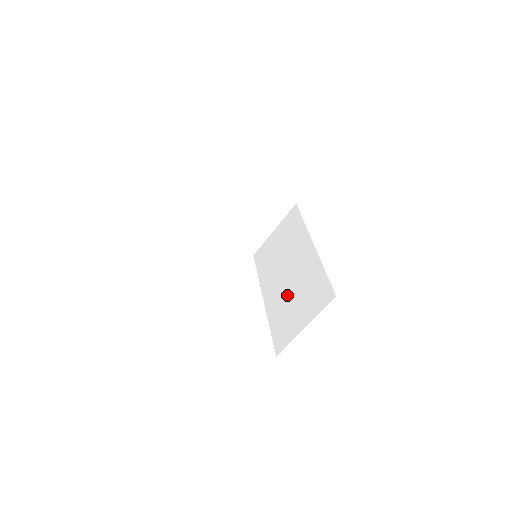
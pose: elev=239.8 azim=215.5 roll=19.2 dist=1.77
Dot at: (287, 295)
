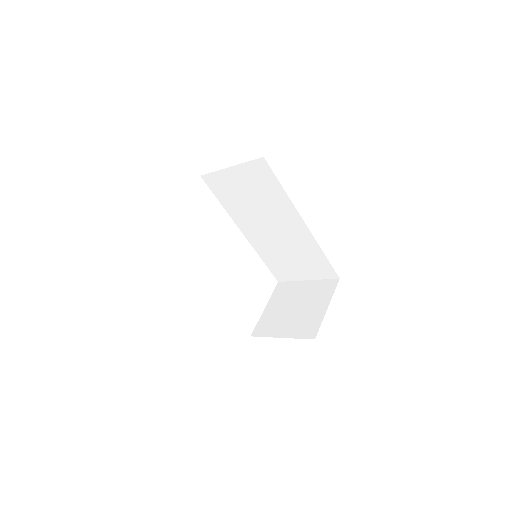
Dot at: (278, 249)
